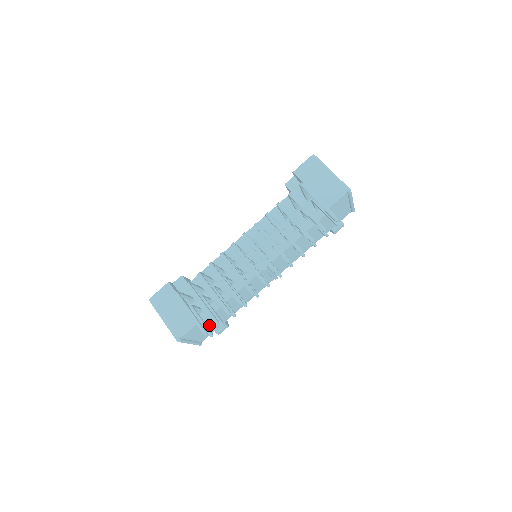
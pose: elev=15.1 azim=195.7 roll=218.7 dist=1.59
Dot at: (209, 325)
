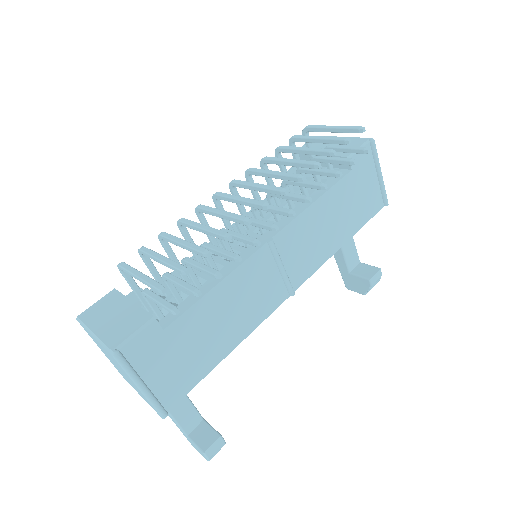
Dot at: (179, 354)
